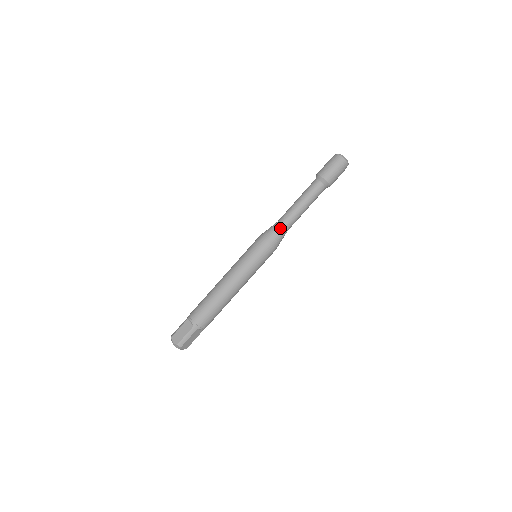
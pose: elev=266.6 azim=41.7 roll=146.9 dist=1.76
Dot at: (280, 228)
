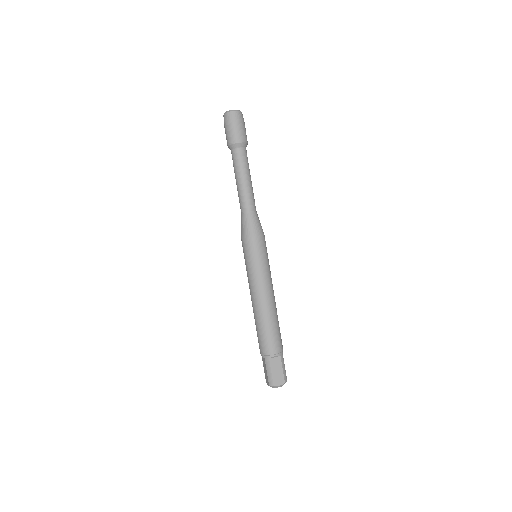
Dot at: (255, 215)
